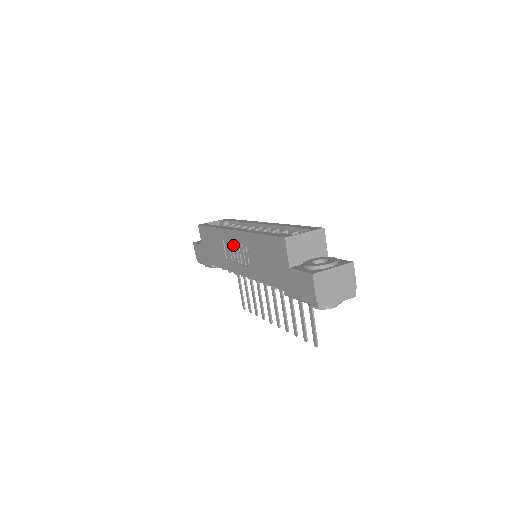
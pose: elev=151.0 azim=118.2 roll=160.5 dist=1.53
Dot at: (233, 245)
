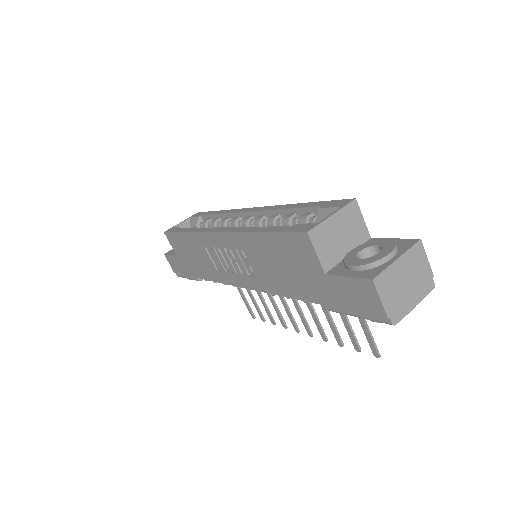
Dot at: (222, 251)
